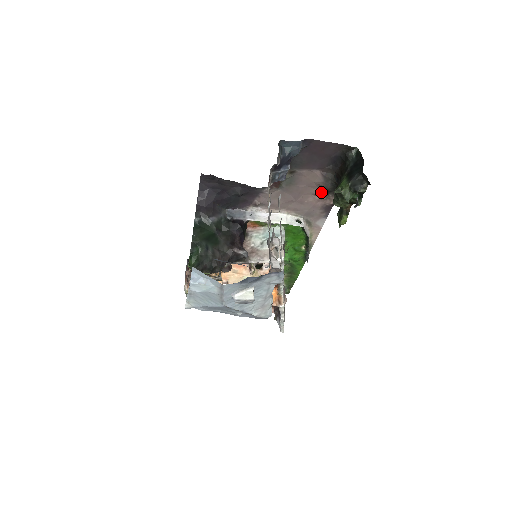
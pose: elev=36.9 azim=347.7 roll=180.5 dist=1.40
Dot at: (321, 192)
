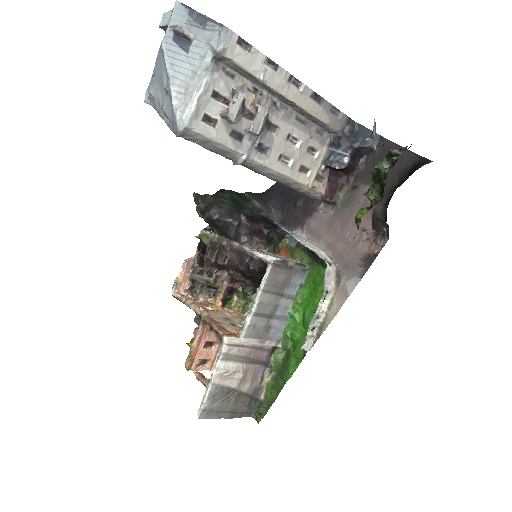
Dot at: (371, 227)
